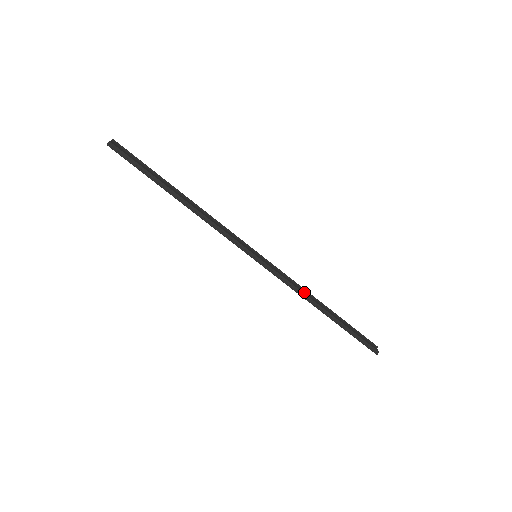
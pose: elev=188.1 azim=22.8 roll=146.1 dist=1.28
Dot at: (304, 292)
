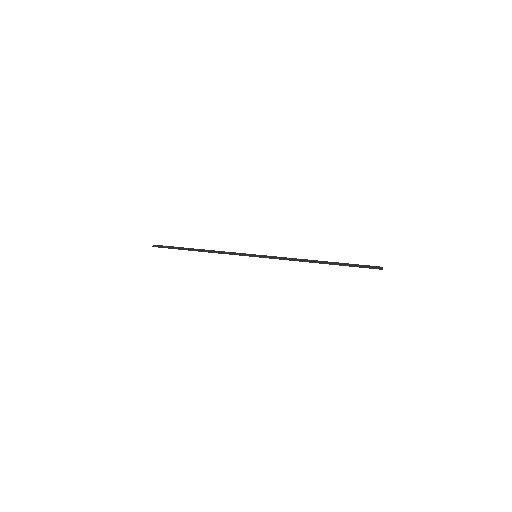
Dot at: (299, 259)
